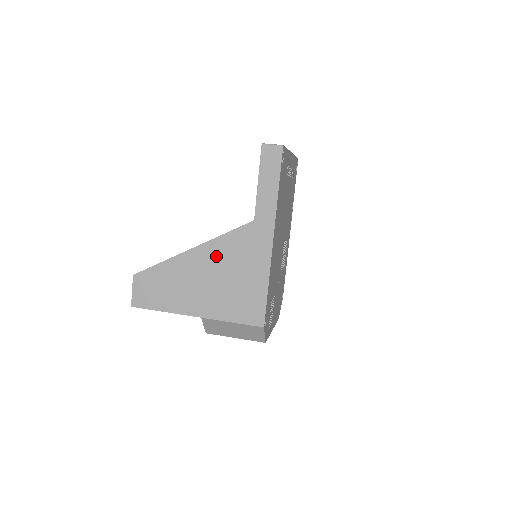
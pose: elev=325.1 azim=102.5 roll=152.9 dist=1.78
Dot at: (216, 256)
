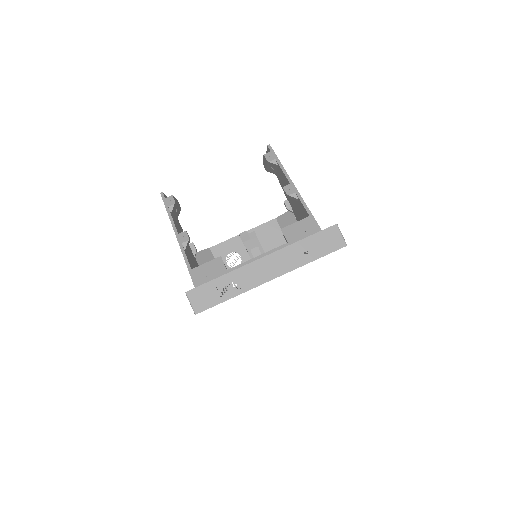
Dot at: occluded
